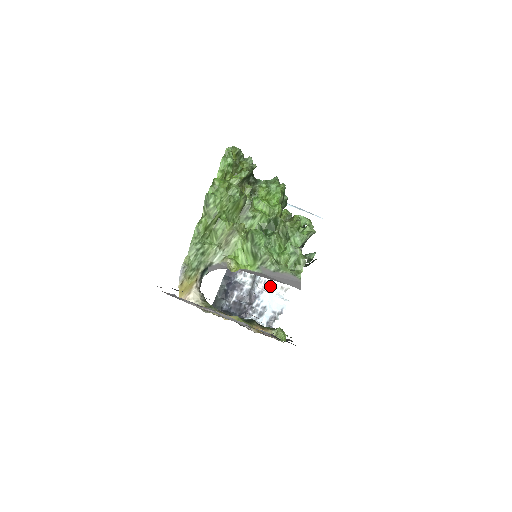
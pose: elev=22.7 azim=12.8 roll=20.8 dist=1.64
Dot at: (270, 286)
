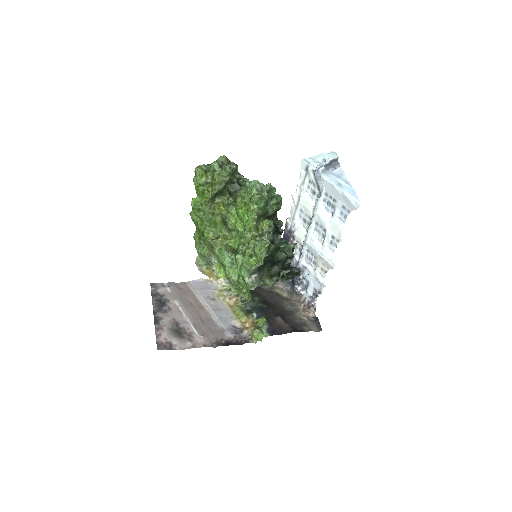
Dot at: (313, 264)
